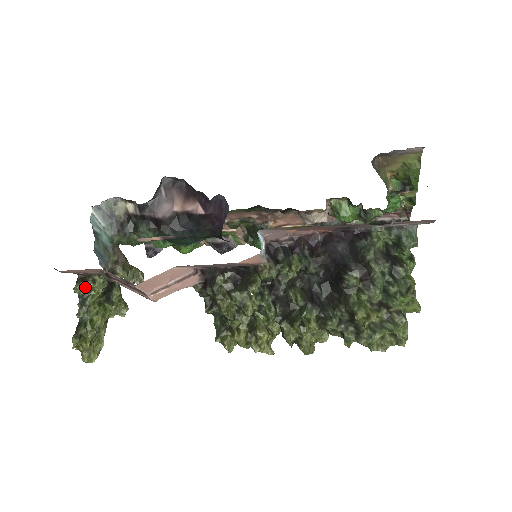
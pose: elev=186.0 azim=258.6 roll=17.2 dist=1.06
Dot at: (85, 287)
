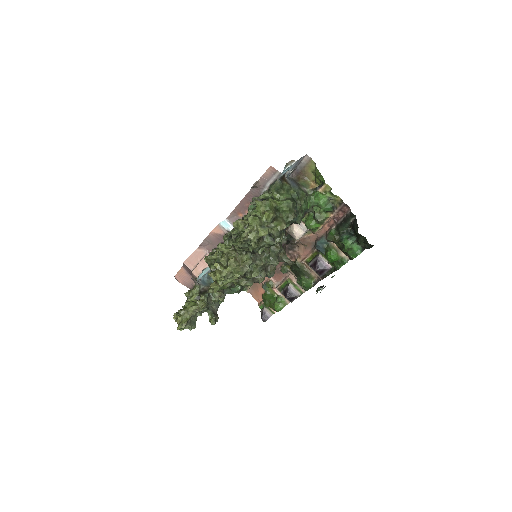
Dot at: (189, 292)
